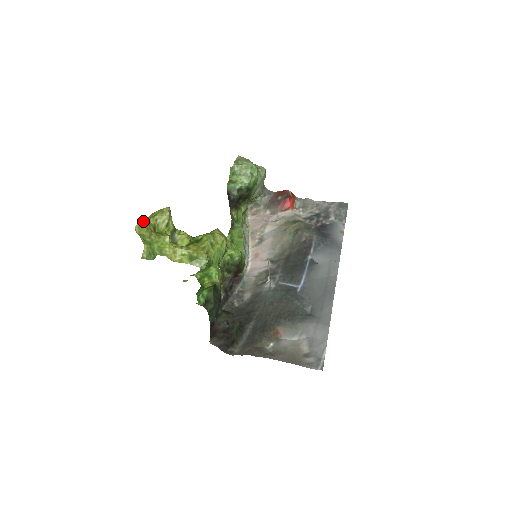
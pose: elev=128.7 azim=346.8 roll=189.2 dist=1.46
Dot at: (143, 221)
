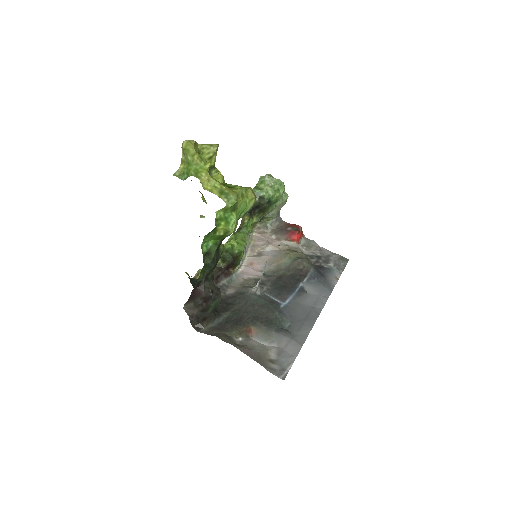
Dot at: (193, 140)
